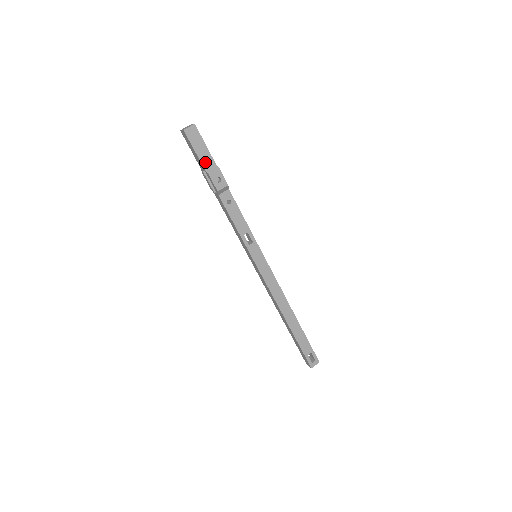
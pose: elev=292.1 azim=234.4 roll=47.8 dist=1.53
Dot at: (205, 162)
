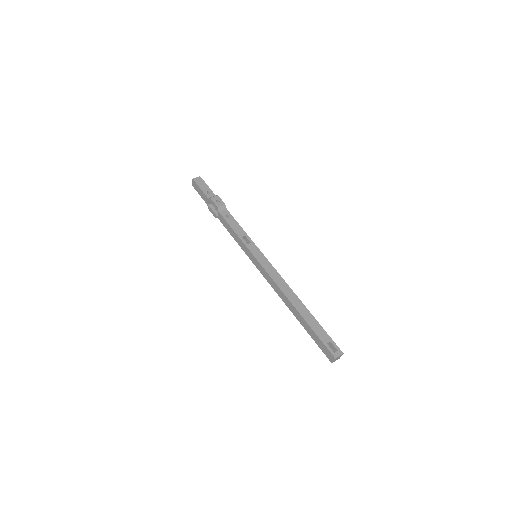
Dot at: (208, 194)
